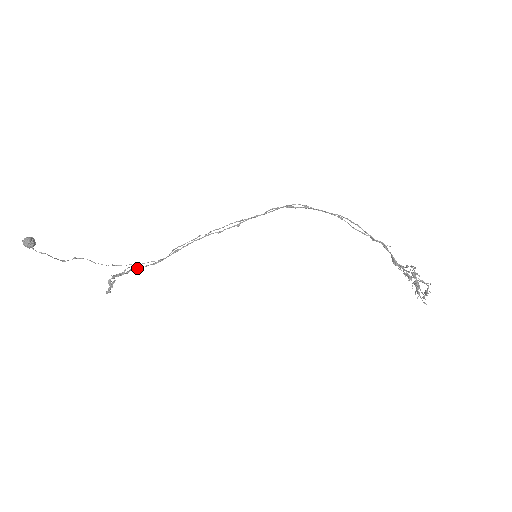
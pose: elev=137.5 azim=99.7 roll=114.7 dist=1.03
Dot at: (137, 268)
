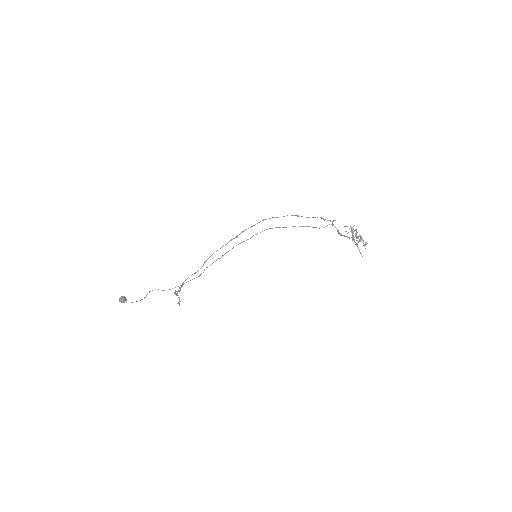
Dot at: occluded
